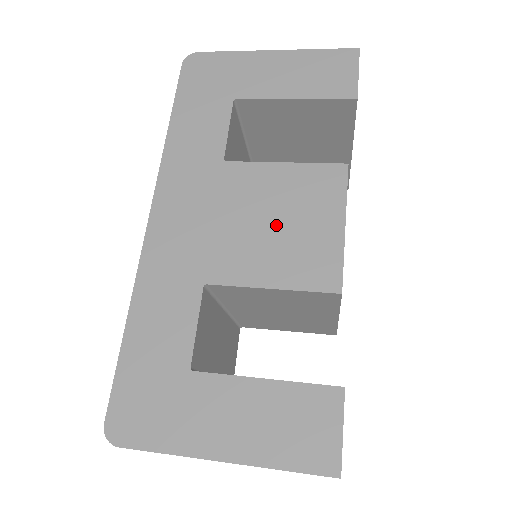
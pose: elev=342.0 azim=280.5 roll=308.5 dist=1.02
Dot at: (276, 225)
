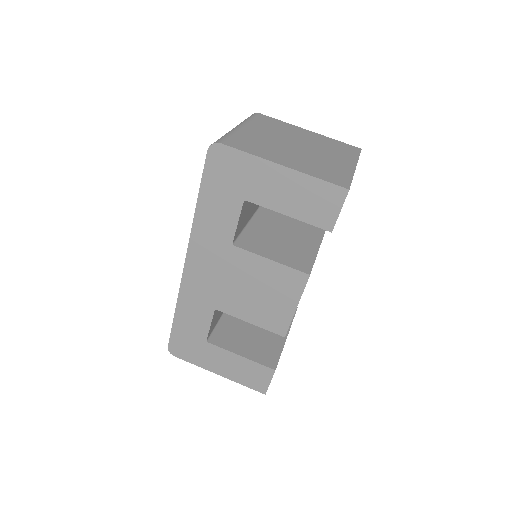
Dot at: (258, 294)
